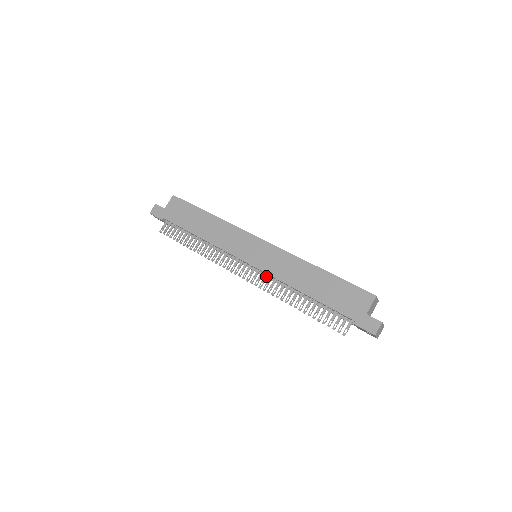
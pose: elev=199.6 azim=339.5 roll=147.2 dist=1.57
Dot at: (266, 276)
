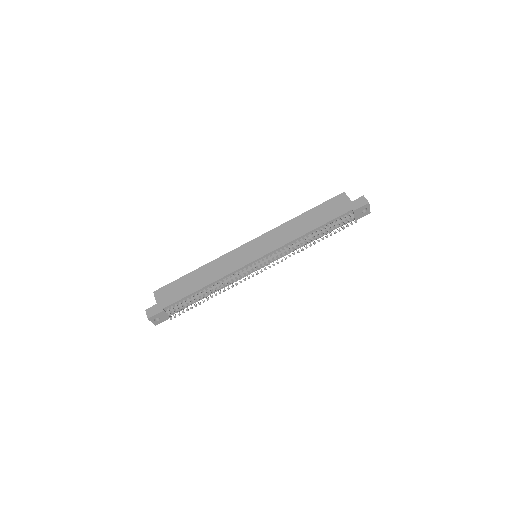
Dot at: (277, 252)
